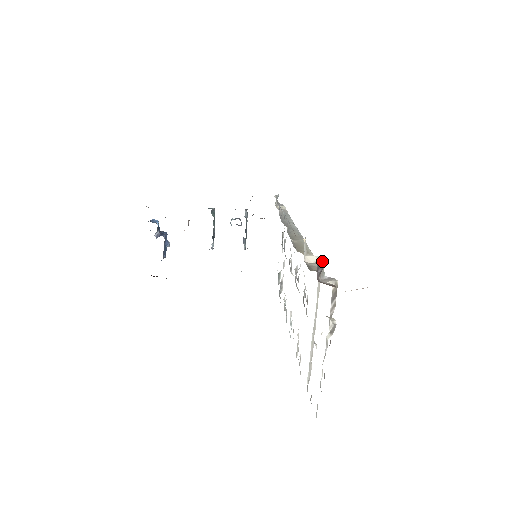
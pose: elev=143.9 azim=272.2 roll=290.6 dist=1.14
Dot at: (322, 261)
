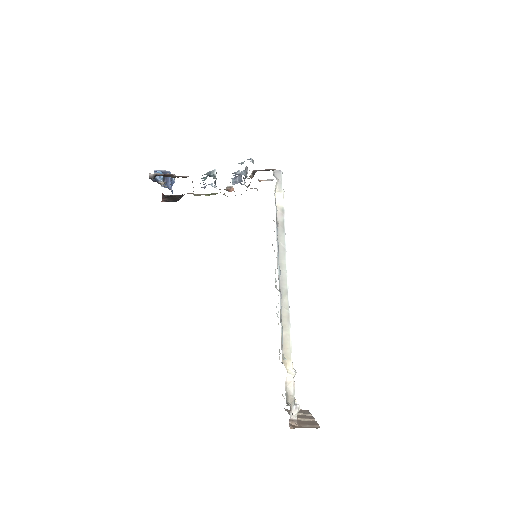
Dot at: occluded
